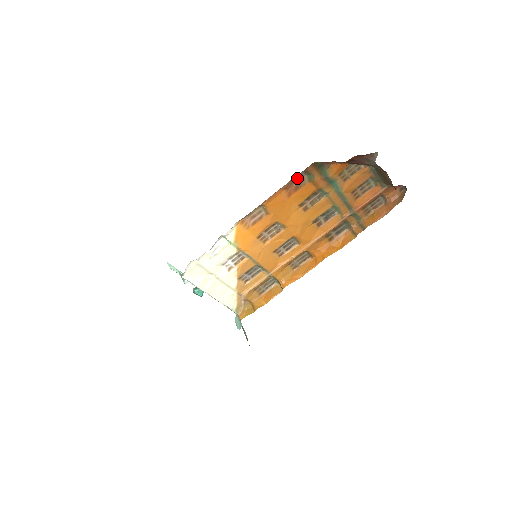
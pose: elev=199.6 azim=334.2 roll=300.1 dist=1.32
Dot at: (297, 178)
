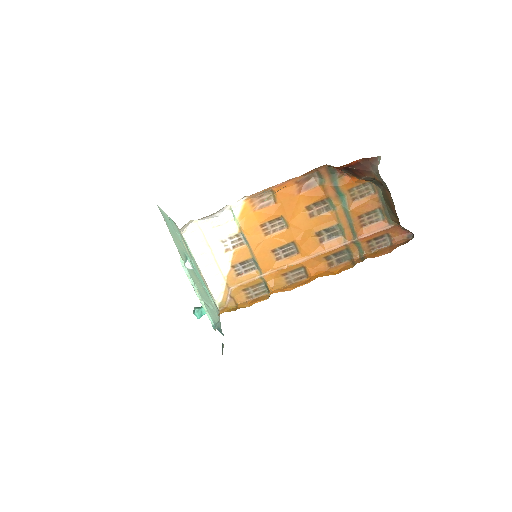
Dot at: (310, 178)
